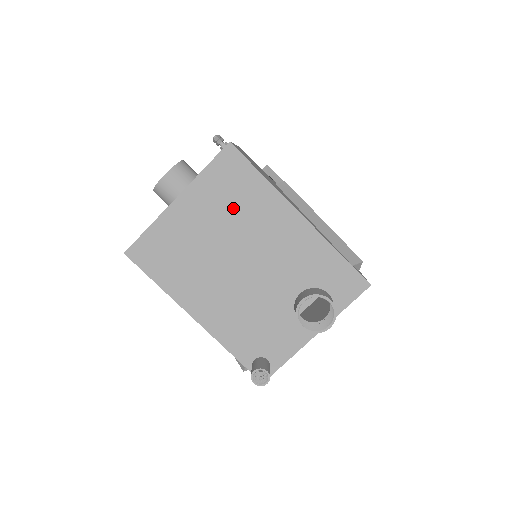
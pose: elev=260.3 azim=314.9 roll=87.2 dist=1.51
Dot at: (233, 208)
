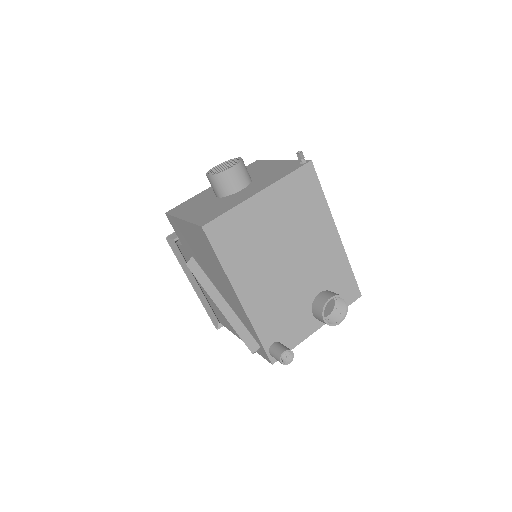
Dot at: (297, 213)
